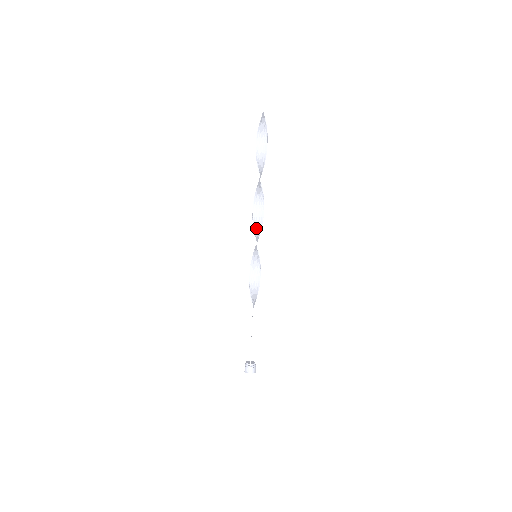
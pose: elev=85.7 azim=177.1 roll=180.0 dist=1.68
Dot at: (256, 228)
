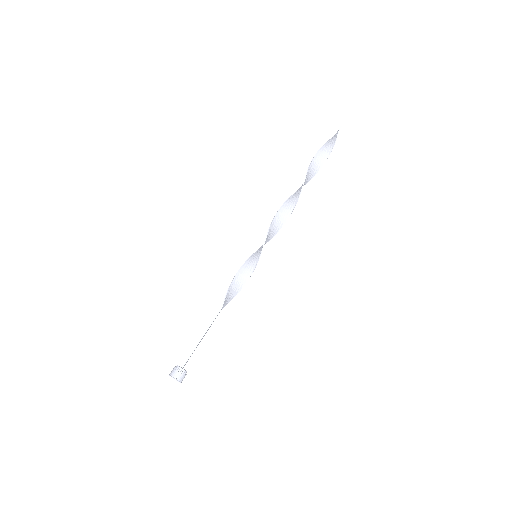
Dot at: (272, 228)
